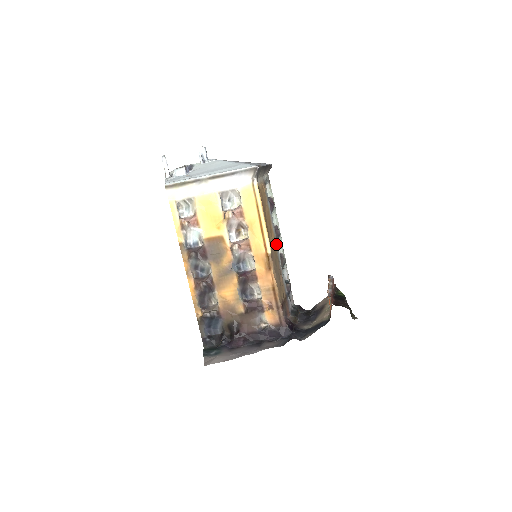
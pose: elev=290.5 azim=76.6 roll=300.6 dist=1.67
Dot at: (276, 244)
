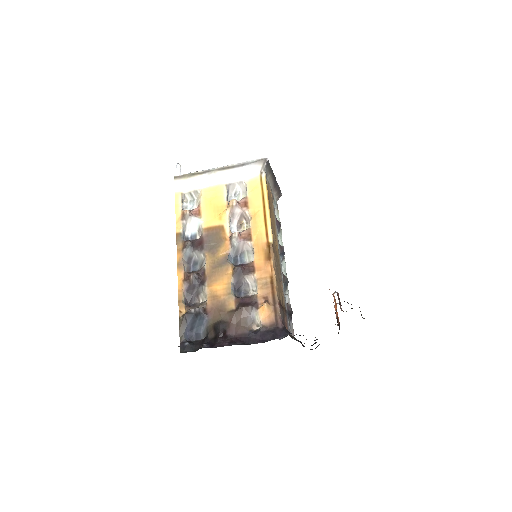
Dot at: (279, 254)
